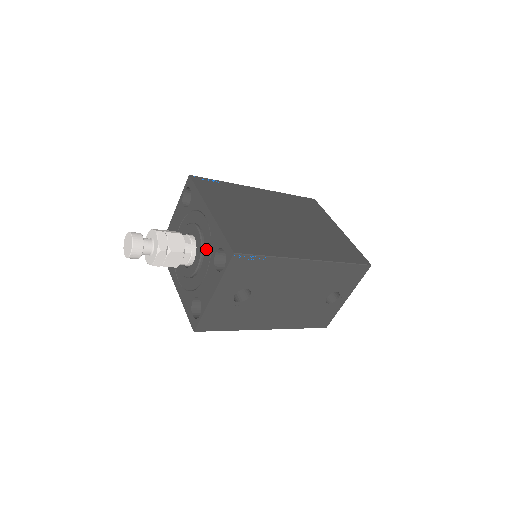
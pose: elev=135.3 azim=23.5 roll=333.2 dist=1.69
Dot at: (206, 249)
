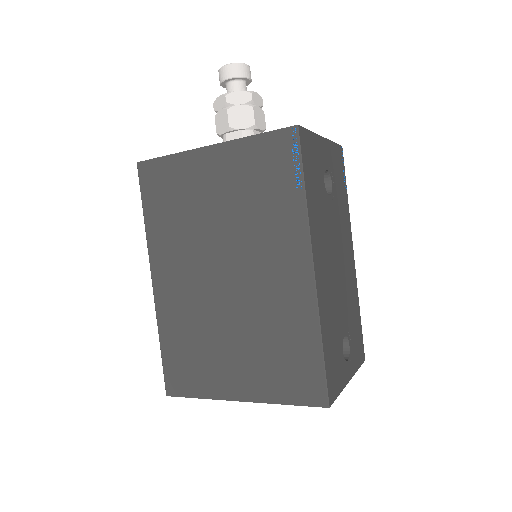
Dot at: occluded
